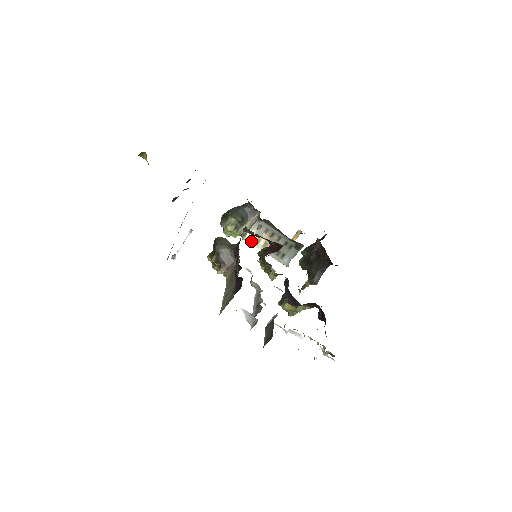
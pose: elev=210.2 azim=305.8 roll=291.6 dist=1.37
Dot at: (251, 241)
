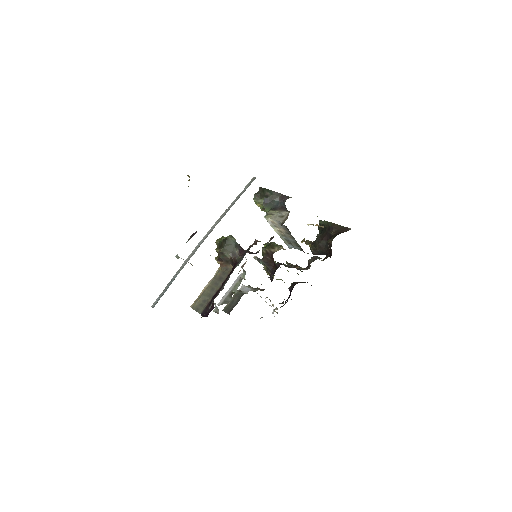
Dot at: (271, 223)
